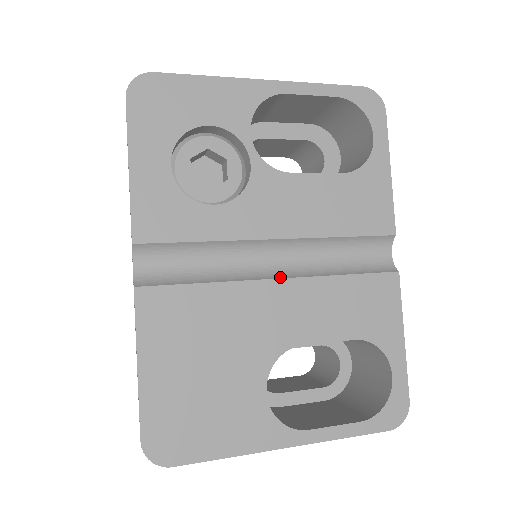
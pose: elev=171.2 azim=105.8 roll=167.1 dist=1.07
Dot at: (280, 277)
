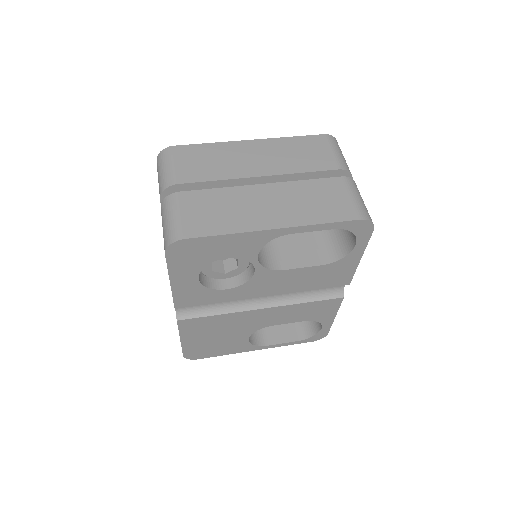
Dot at: (265, 307)
